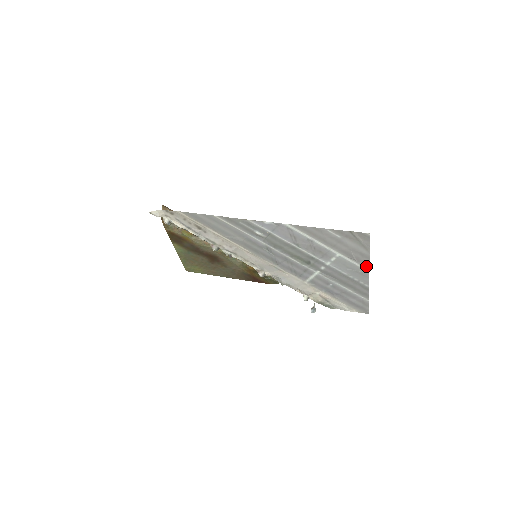
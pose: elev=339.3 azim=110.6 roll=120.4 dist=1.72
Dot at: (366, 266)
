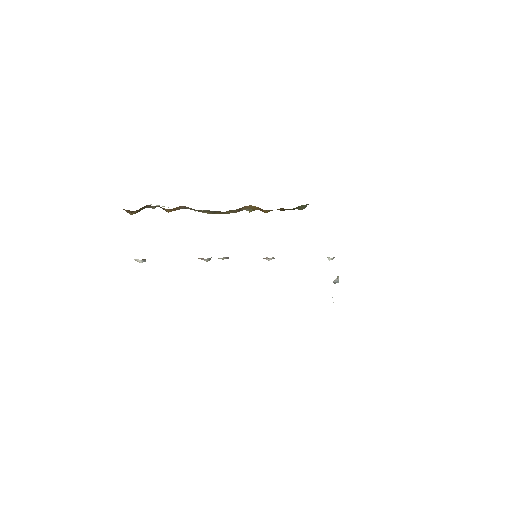
Dot at: occluded
